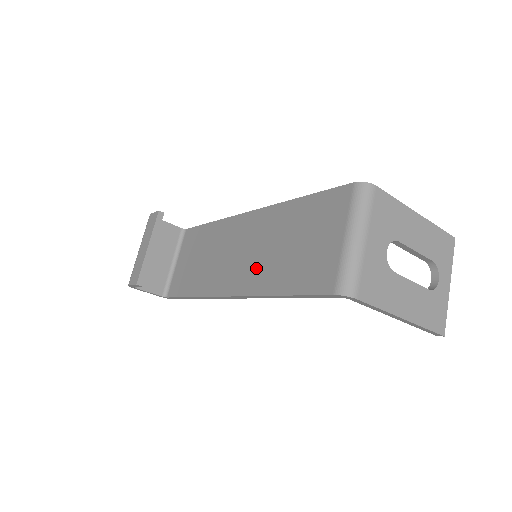
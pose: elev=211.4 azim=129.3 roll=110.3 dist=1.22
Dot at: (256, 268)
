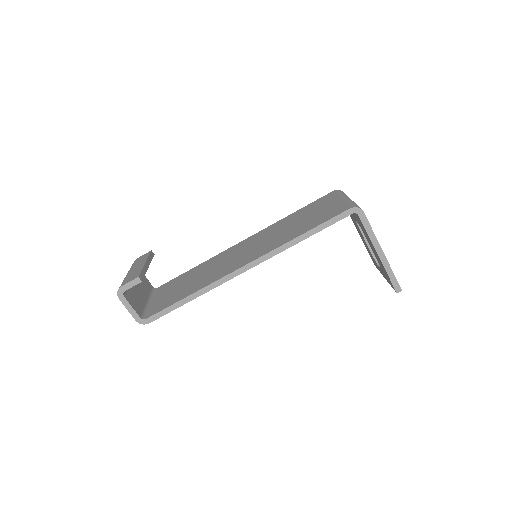
Dot at: (269, 244)
